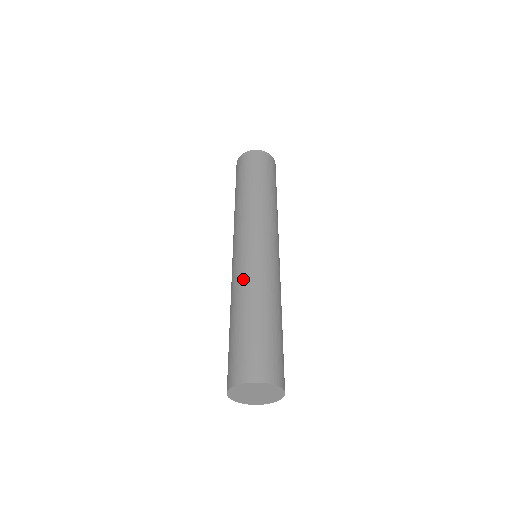
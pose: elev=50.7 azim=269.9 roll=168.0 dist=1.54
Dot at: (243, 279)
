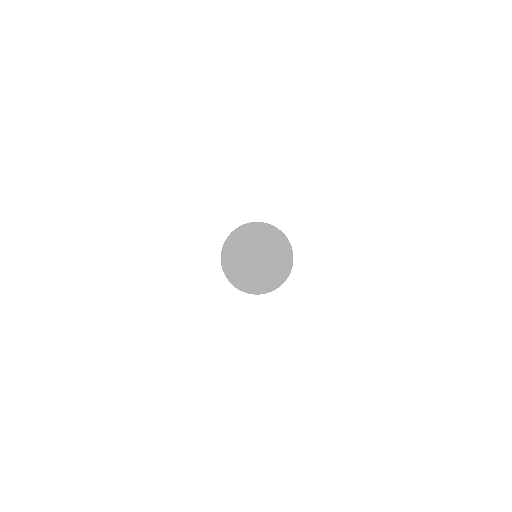
Dot at: occluded
